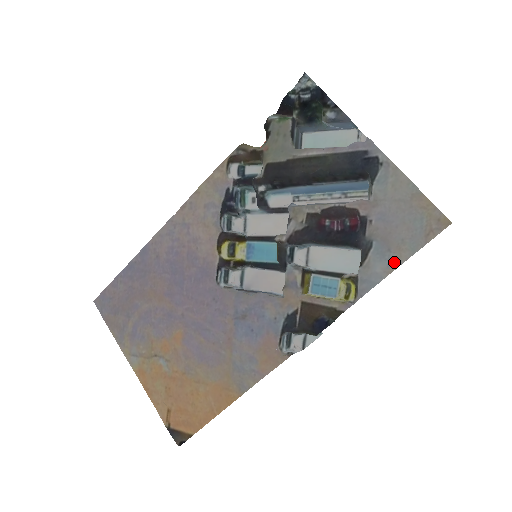
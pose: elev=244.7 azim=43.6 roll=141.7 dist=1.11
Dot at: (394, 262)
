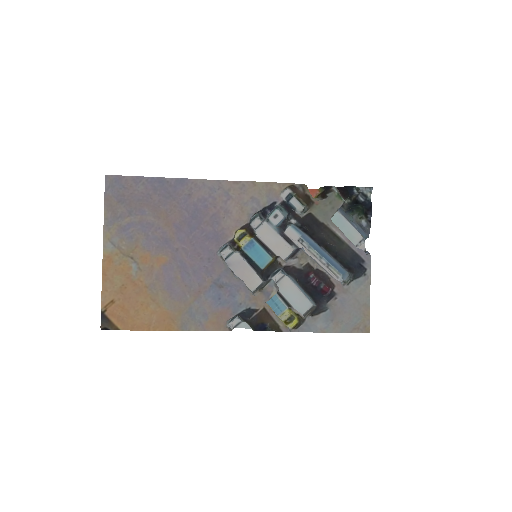
Dot at: (329, 328)
